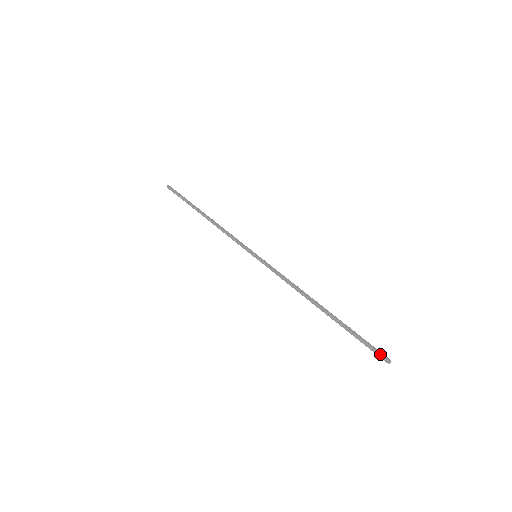
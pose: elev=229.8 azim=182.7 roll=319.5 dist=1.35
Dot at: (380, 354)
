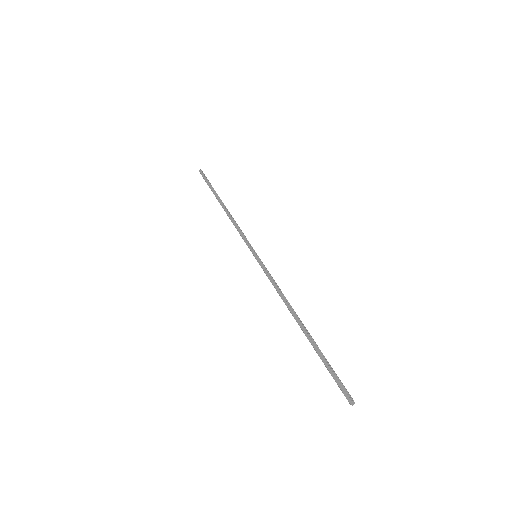
Dot at: (343, 393)
